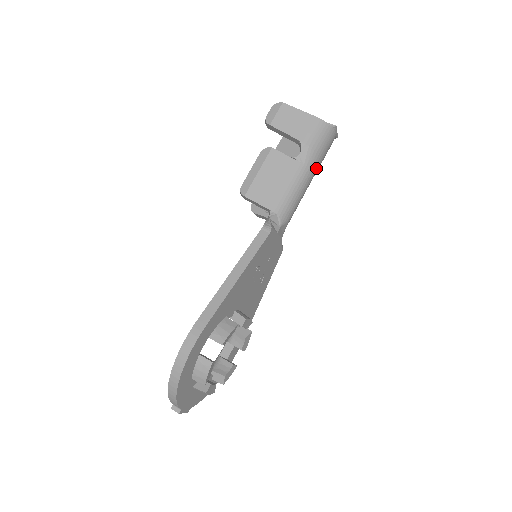
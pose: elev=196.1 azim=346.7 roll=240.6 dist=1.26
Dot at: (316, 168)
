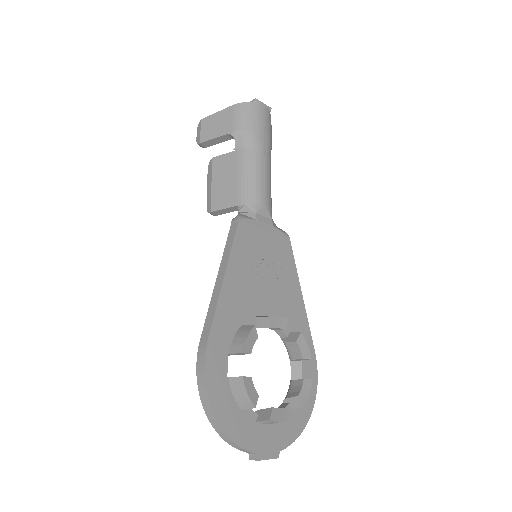
Dot at: (262, 144)
